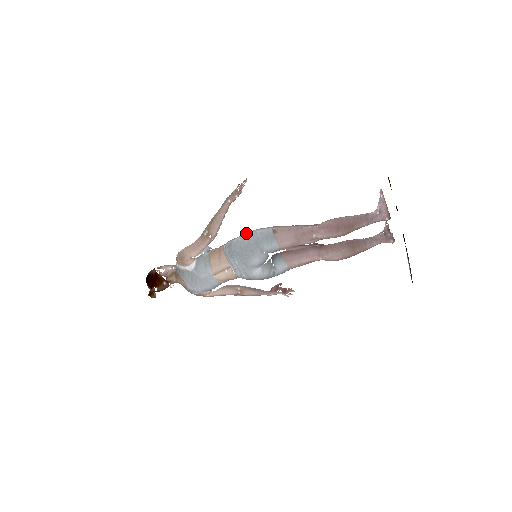
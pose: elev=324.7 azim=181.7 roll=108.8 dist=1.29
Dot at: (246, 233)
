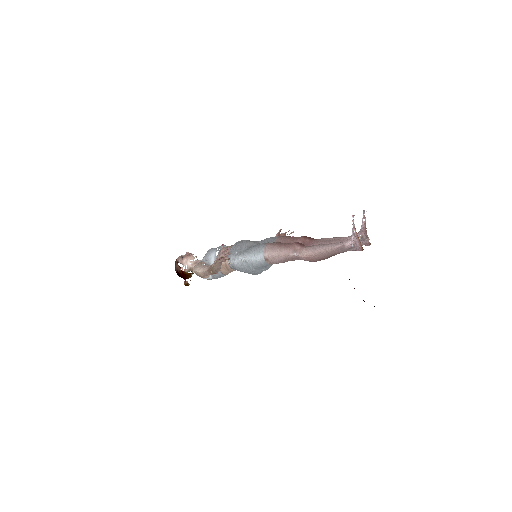
Dot at: (243, 257)
